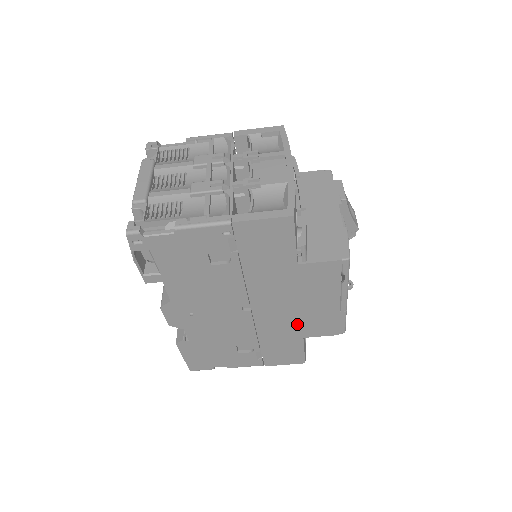
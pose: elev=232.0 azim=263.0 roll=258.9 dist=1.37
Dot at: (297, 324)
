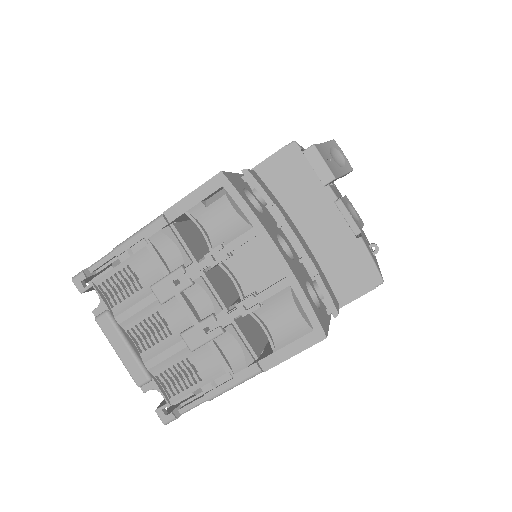
Dot at: occluded
